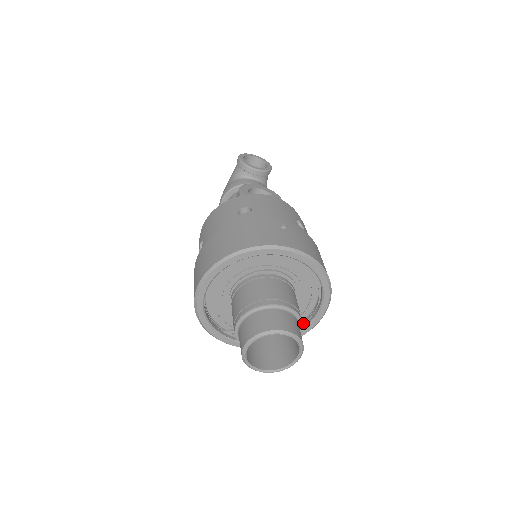
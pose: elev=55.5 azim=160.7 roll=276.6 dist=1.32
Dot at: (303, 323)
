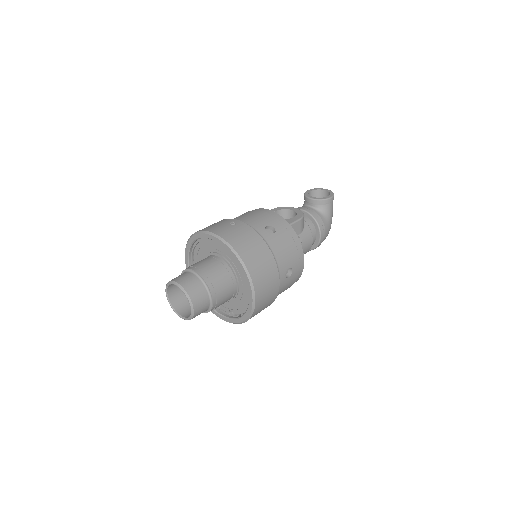
Dot at: occluded
